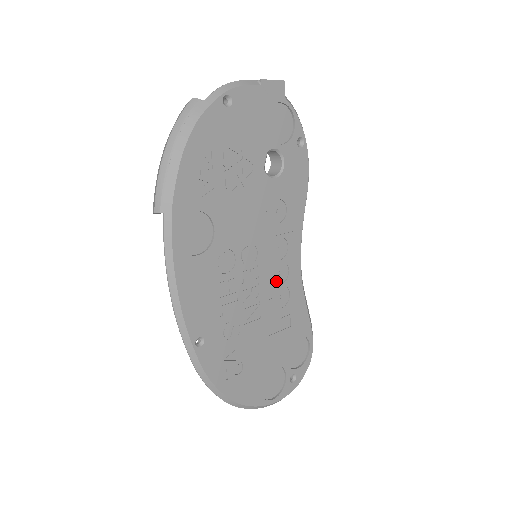
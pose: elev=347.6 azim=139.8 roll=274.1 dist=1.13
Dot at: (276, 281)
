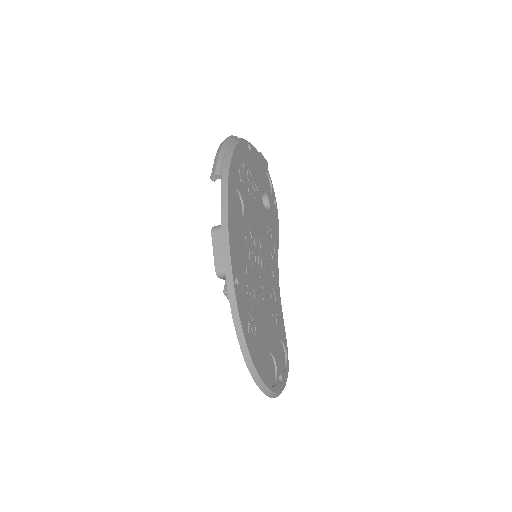
Dot at: (269, 281)
